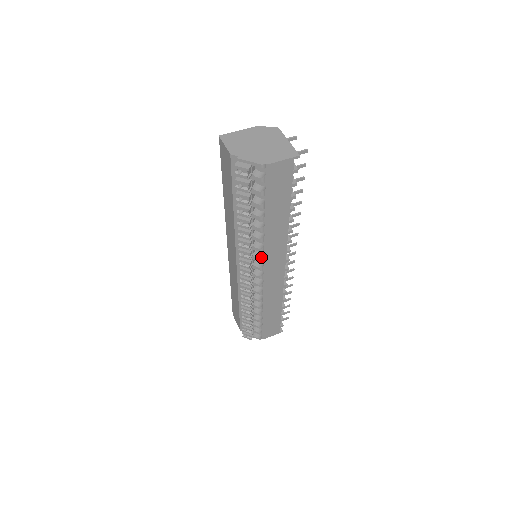
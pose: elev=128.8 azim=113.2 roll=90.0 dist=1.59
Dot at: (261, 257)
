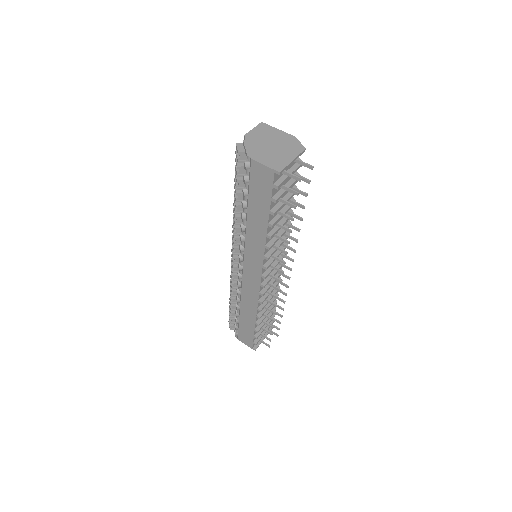
Dot at: (243, 251)
